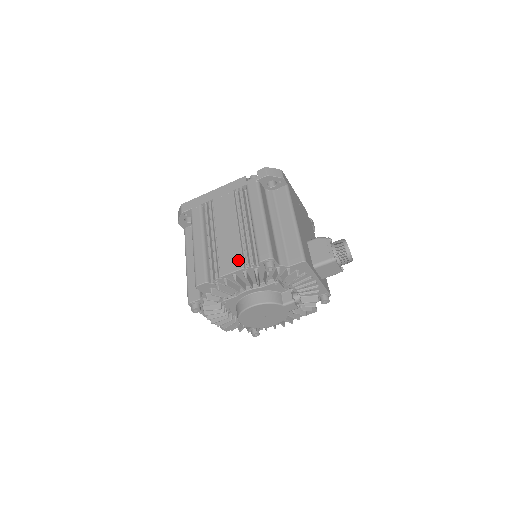
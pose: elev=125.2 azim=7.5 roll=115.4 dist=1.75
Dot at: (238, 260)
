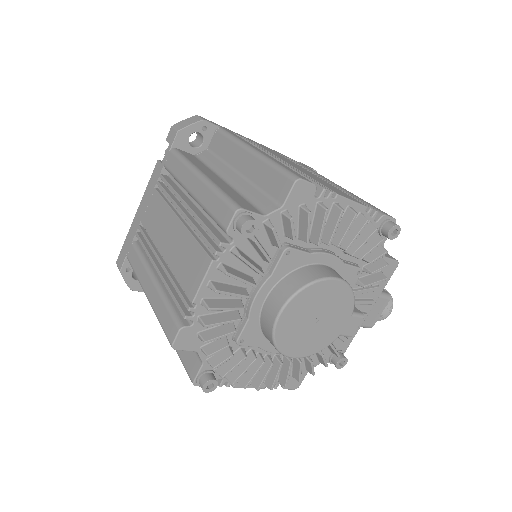
Dot at: occluded
